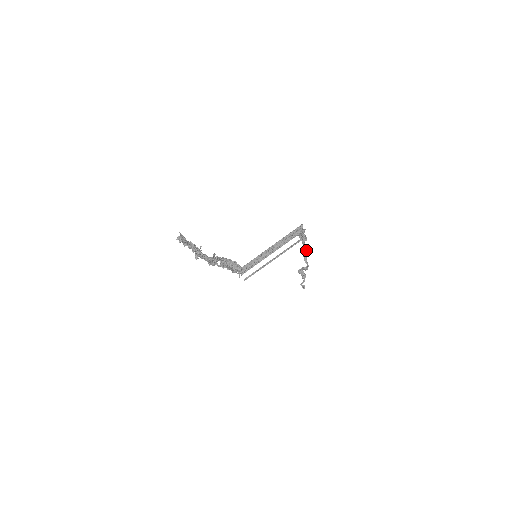
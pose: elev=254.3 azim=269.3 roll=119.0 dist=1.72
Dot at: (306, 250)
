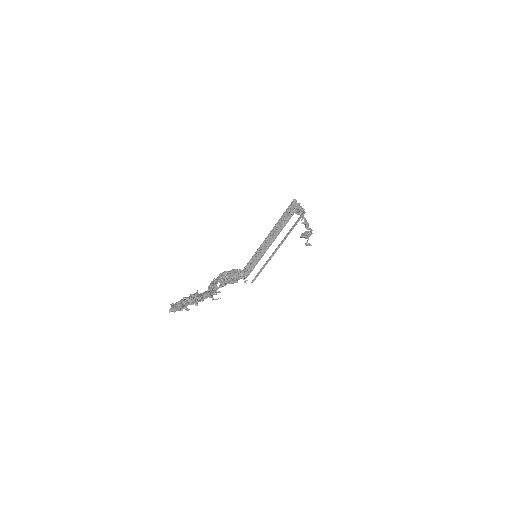
Dot at: (305, 218)
